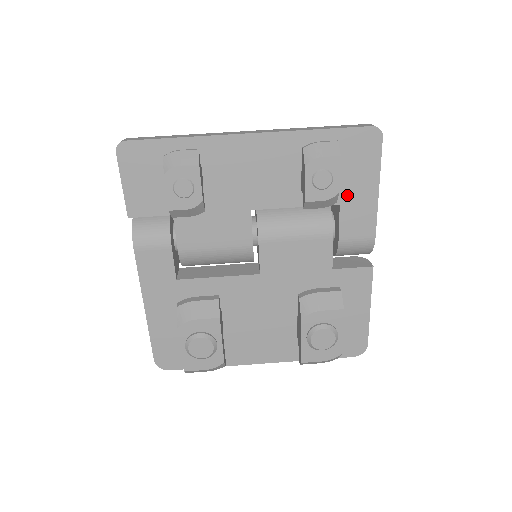
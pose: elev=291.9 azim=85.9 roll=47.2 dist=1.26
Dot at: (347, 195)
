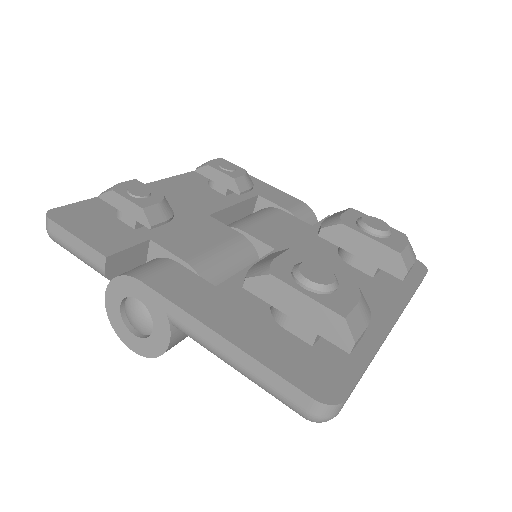
Dot at: (255, 190)
